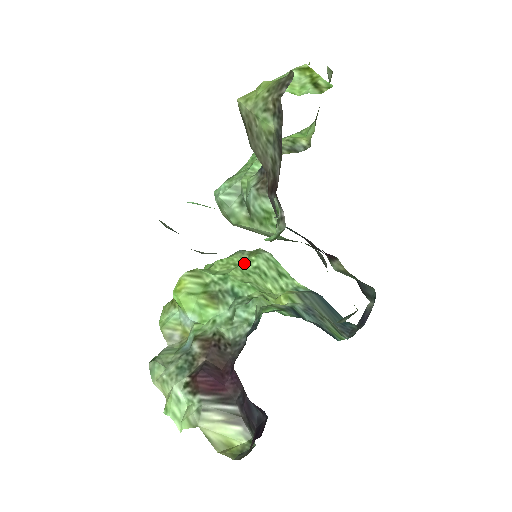
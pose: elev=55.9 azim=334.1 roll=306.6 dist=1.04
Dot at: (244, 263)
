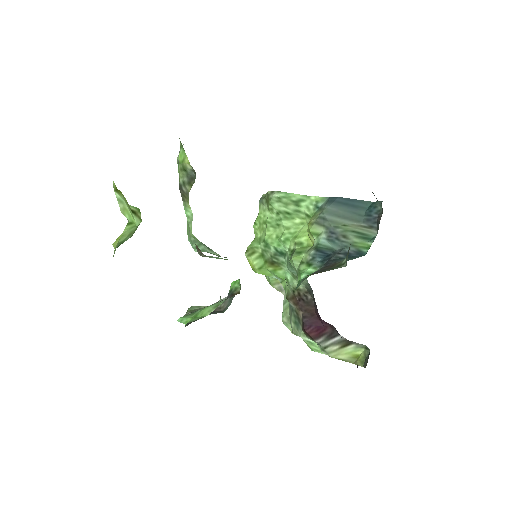
Dot at: (268, 216)
